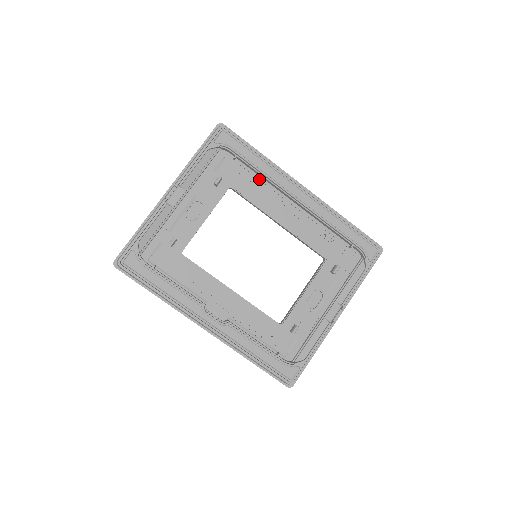
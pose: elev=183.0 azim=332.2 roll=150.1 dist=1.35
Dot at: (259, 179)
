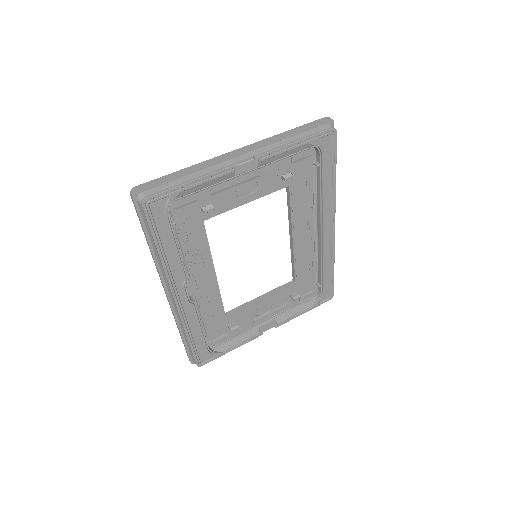
Dot at: (314, 194)
